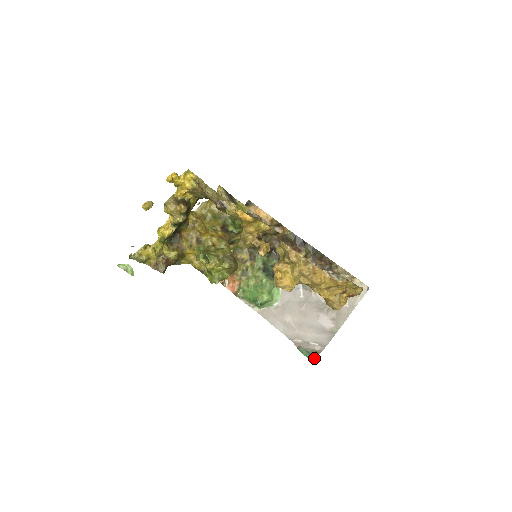
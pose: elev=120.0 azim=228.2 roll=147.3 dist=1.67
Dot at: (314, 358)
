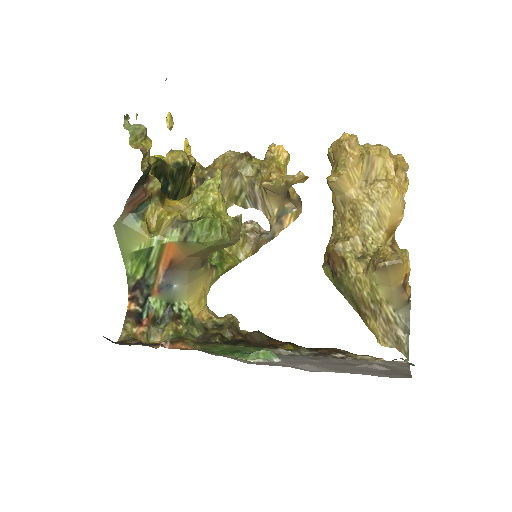
Dot at: (410, 364)
